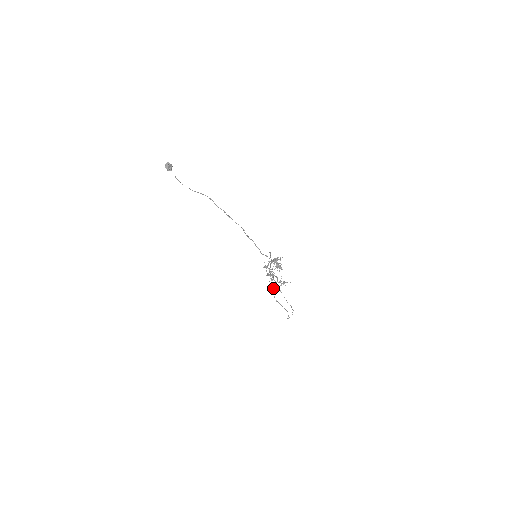
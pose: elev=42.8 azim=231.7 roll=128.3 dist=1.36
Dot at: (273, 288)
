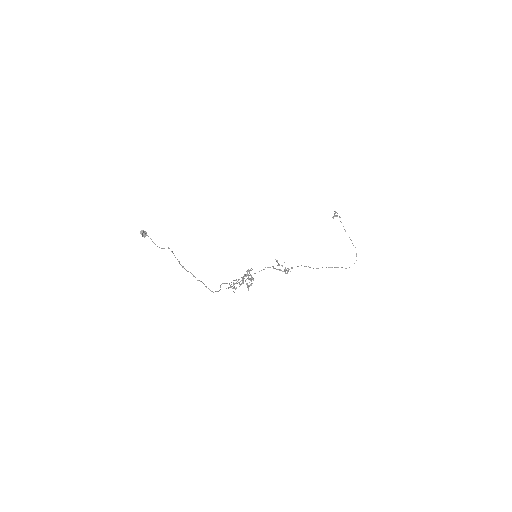
Dot at: (298, 266)
